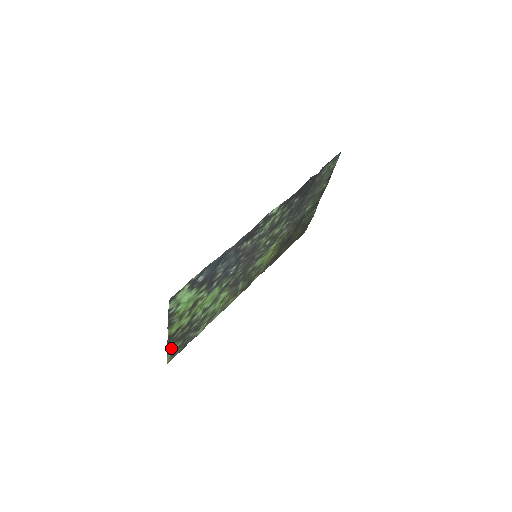
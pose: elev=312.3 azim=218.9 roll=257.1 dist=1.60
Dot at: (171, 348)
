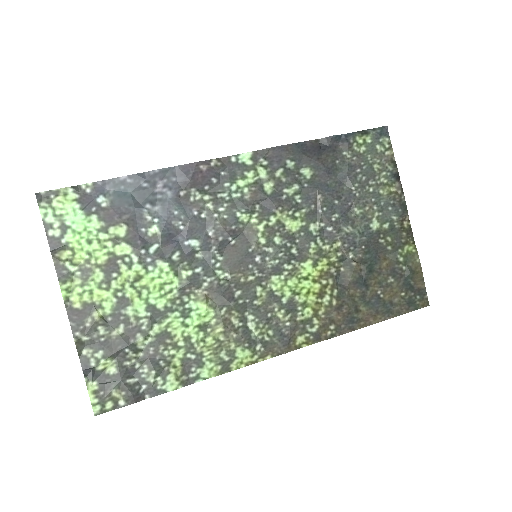
Dot at: (91, 362)
